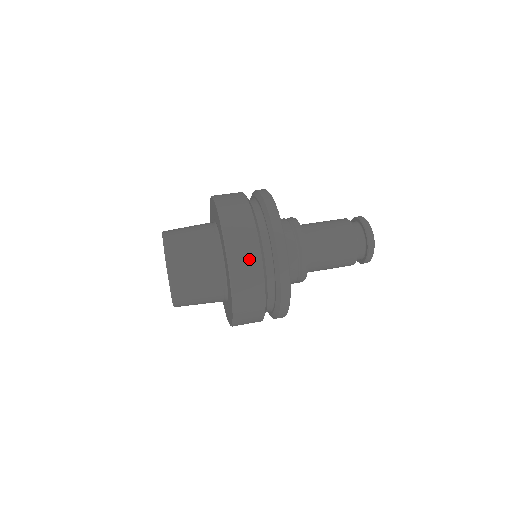
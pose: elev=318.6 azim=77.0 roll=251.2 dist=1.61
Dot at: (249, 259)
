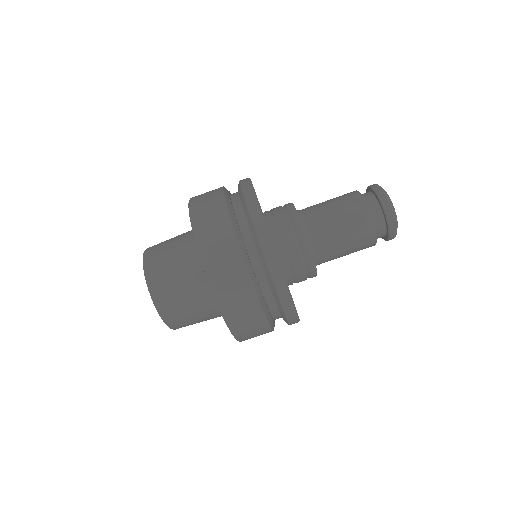
Dot at: (258, 332)
